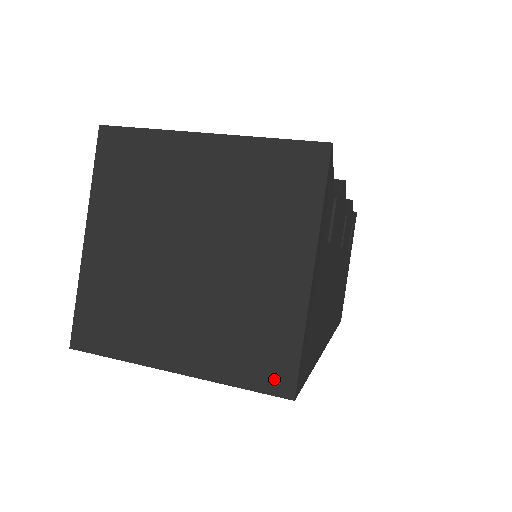
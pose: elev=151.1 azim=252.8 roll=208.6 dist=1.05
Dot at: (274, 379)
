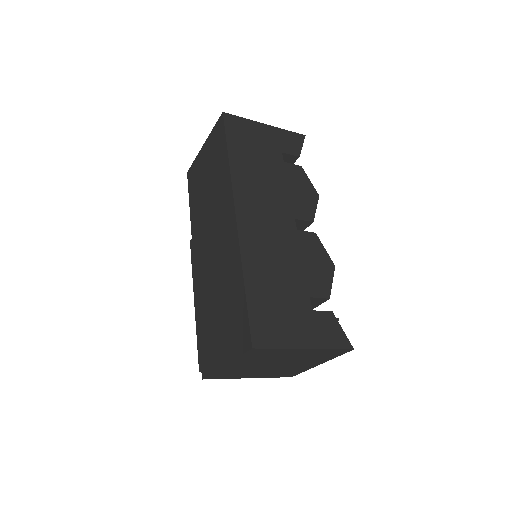
Dot at: occluded
